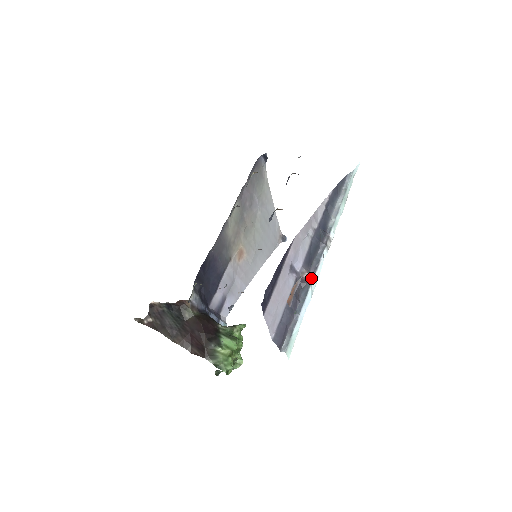
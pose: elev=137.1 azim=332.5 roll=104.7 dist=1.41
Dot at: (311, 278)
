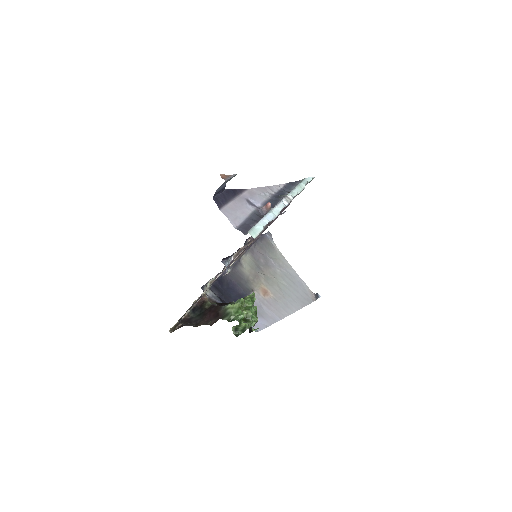
Dot at: (267, 204)
